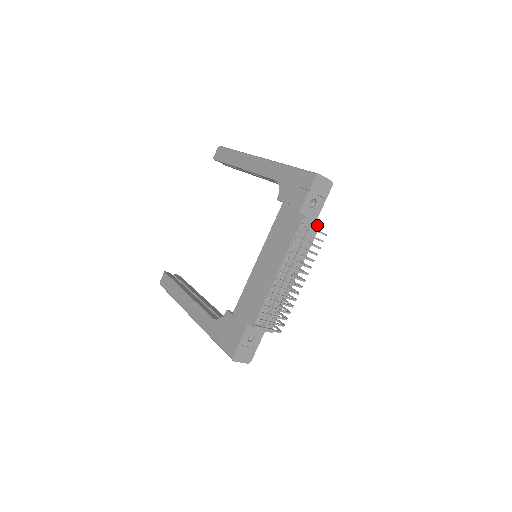
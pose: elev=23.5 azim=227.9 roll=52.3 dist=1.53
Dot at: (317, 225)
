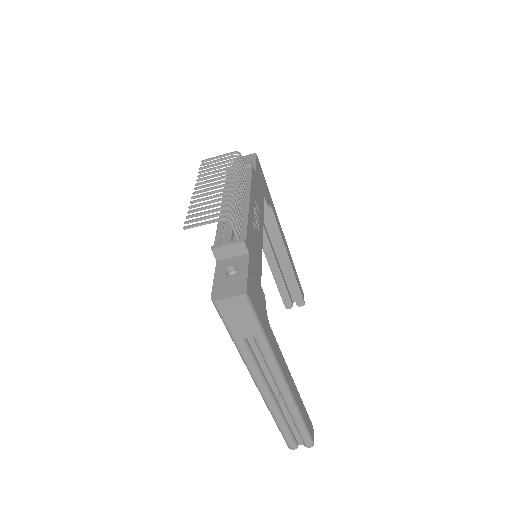
Dot at: (248, 168)
